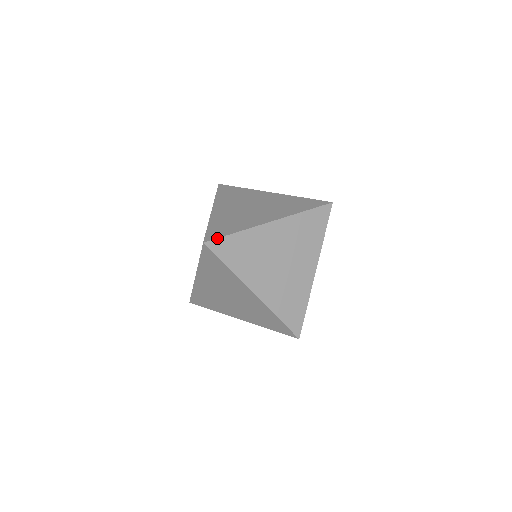
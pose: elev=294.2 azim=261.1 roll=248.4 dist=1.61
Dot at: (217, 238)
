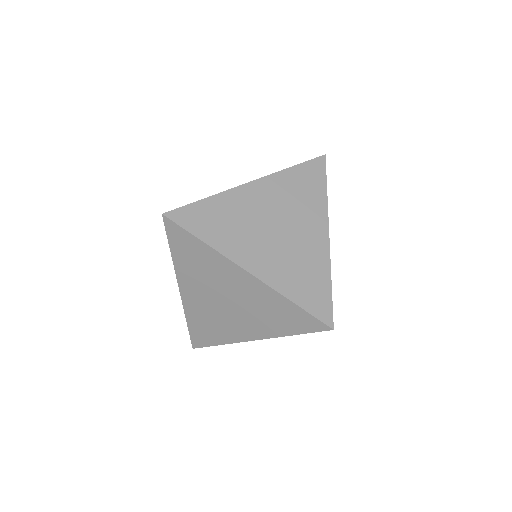
Dot at: (180, 207)
